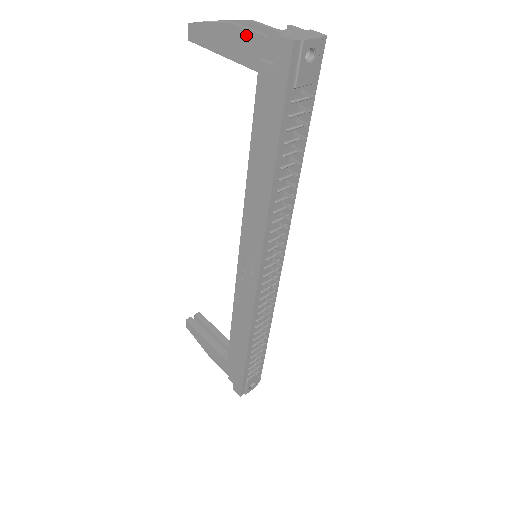
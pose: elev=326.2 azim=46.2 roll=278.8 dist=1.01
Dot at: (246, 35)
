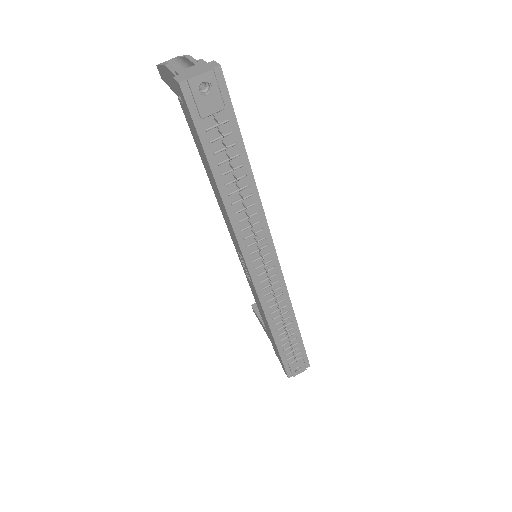
Dot at: (172, 75)
